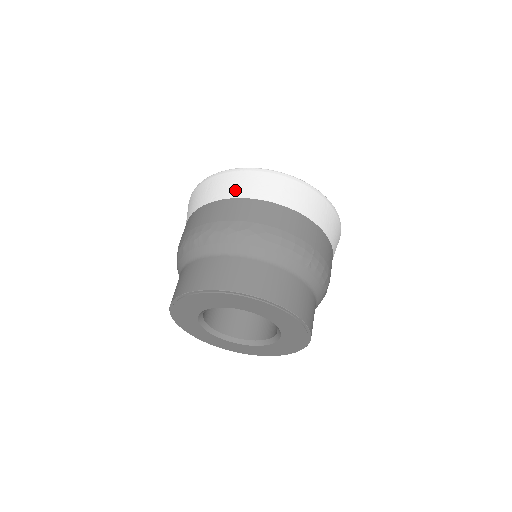
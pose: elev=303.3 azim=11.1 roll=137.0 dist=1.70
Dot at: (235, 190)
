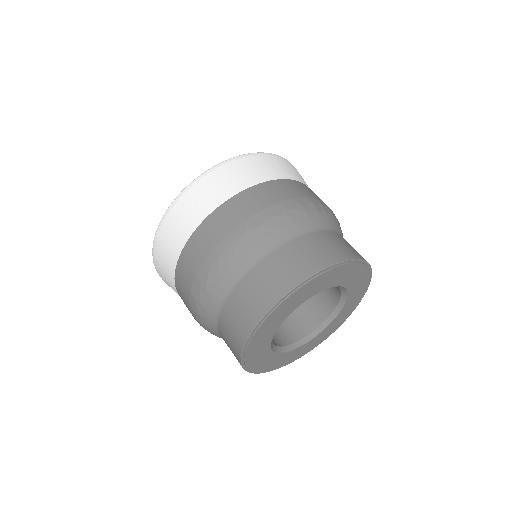
Dot at: (234, 185)
